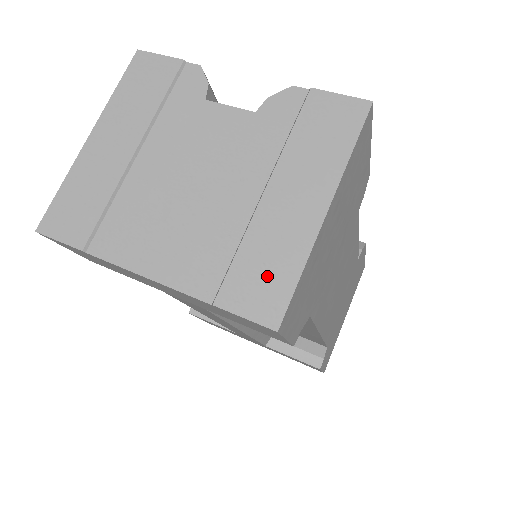
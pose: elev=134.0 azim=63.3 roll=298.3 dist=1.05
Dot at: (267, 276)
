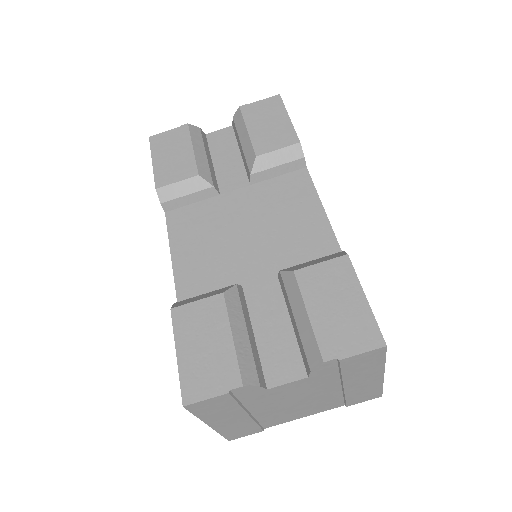
Dot at: (366, 394)
